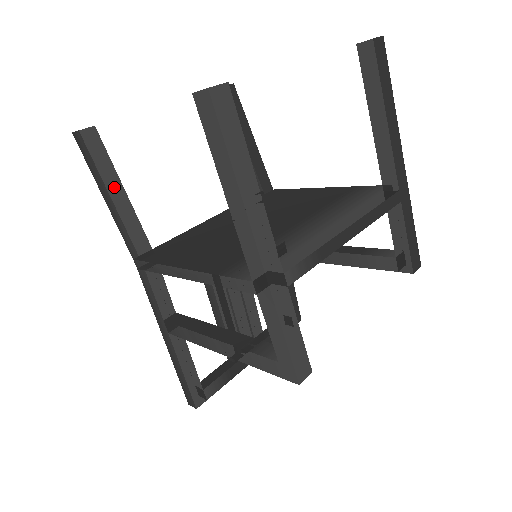
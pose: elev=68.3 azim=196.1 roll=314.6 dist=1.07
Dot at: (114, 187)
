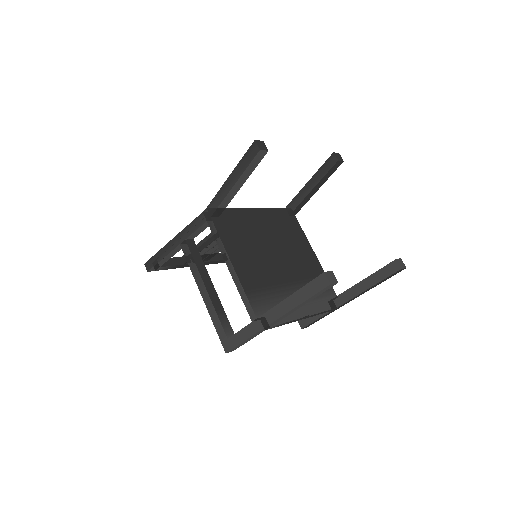
Dot at: (241, 181)
